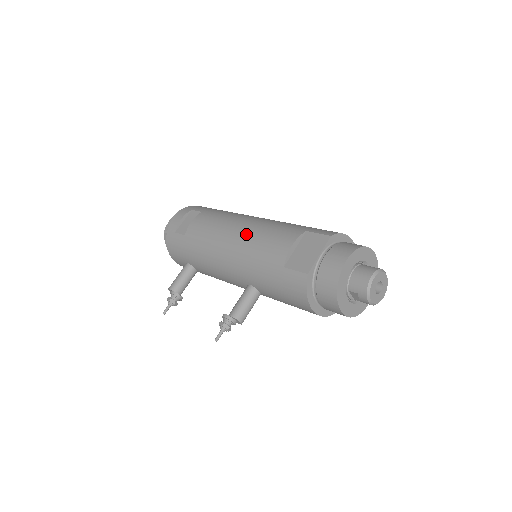
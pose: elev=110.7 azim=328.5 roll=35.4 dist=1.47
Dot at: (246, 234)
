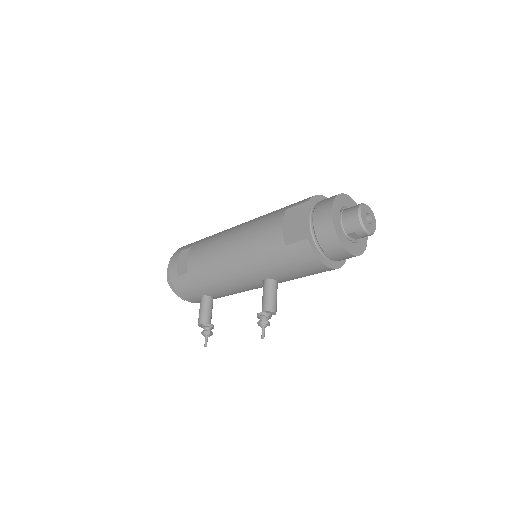
Dot at: (239, 240)
